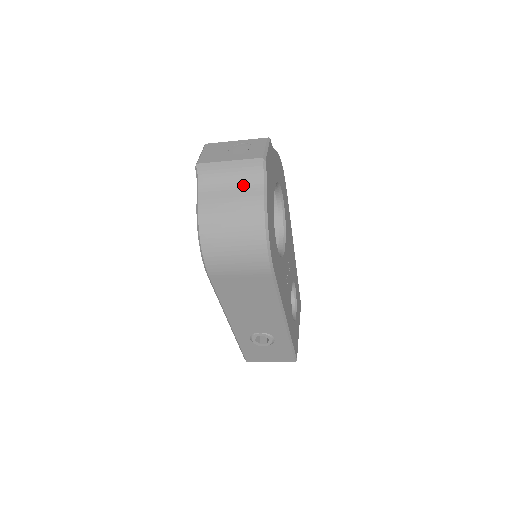
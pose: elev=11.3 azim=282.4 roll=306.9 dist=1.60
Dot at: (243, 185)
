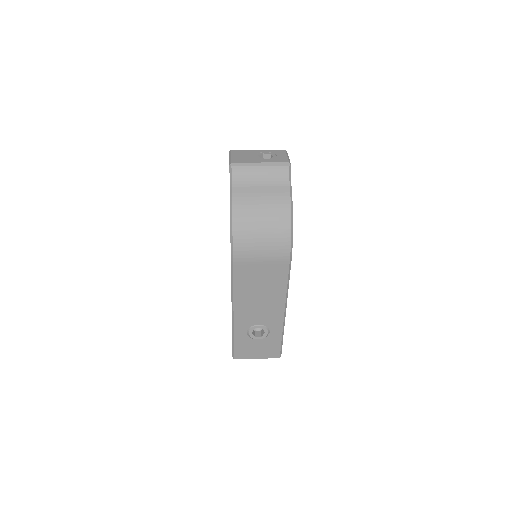
Dot at: (271, 183)
